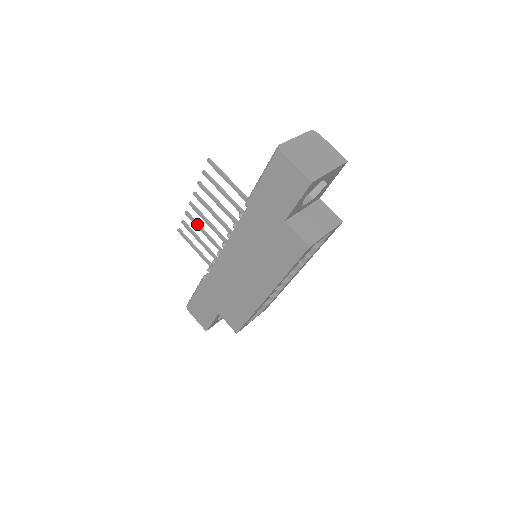
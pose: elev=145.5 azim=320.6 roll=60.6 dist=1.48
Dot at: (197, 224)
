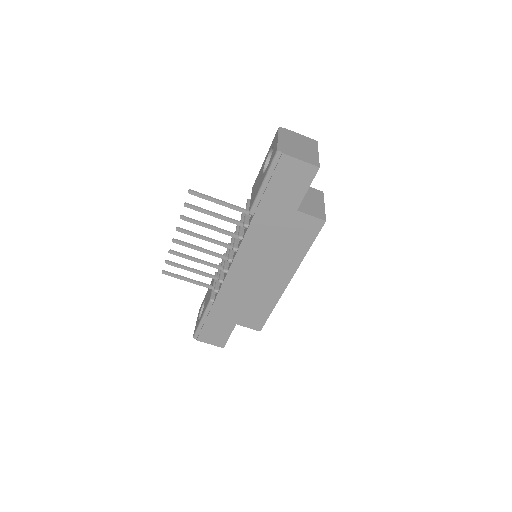
Dot at: (186, 256)
